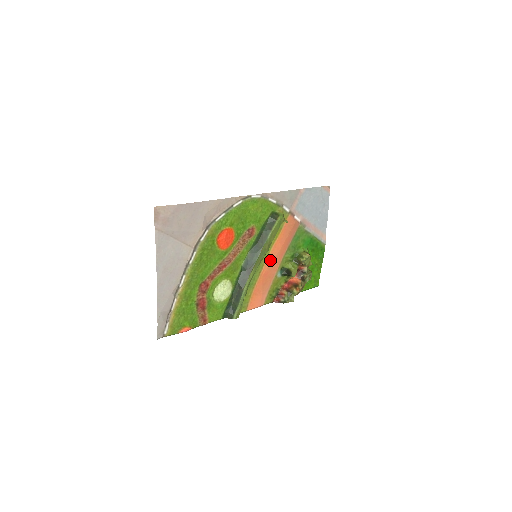
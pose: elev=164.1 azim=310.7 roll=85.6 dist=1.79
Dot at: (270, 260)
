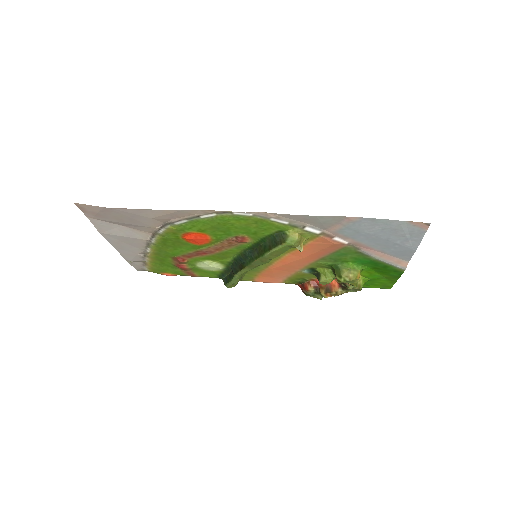
Dot at: (285, 261)
